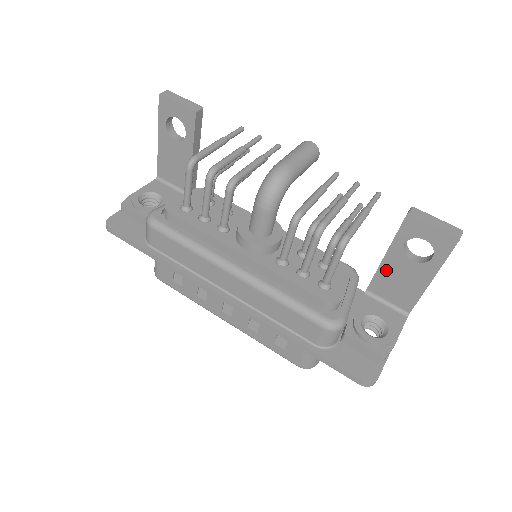
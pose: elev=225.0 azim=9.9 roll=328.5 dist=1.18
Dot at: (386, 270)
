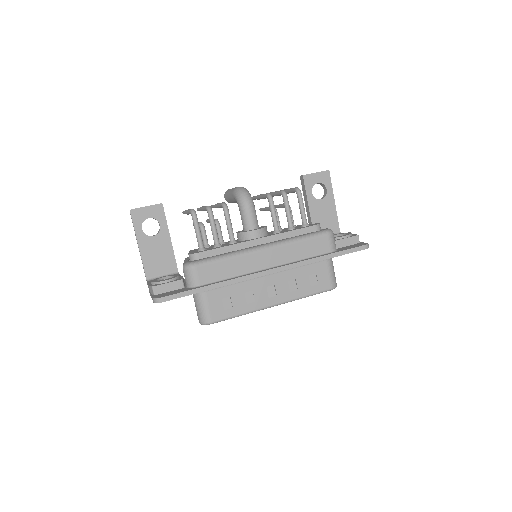
Dot at: (315, 216)
